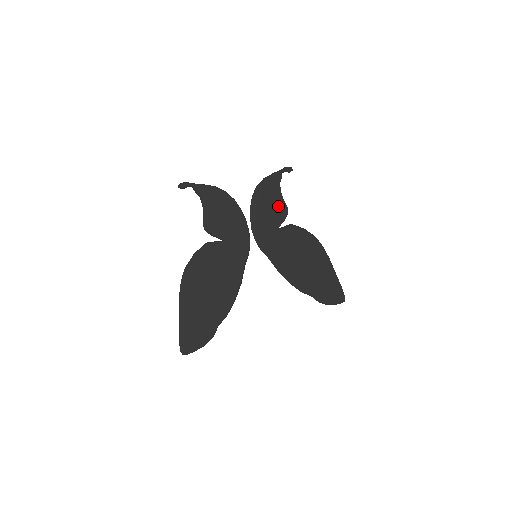
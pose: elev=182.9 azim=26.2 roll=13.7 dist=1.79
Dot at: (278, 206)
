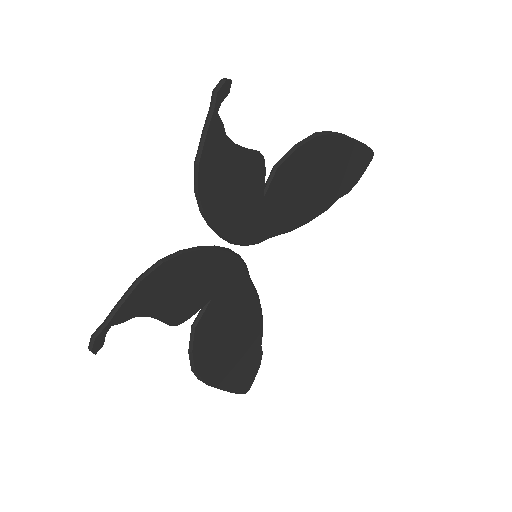
Dot at: (245, 171)
